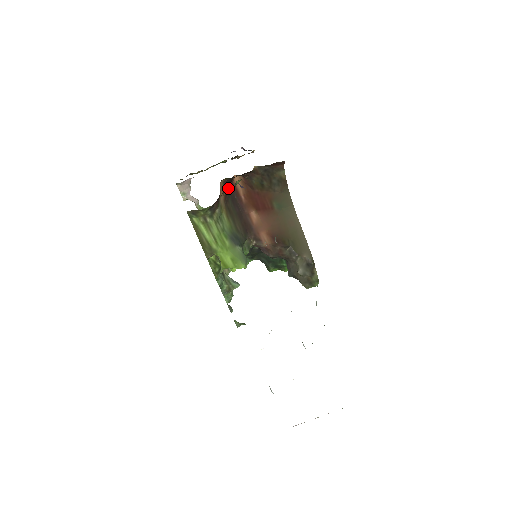
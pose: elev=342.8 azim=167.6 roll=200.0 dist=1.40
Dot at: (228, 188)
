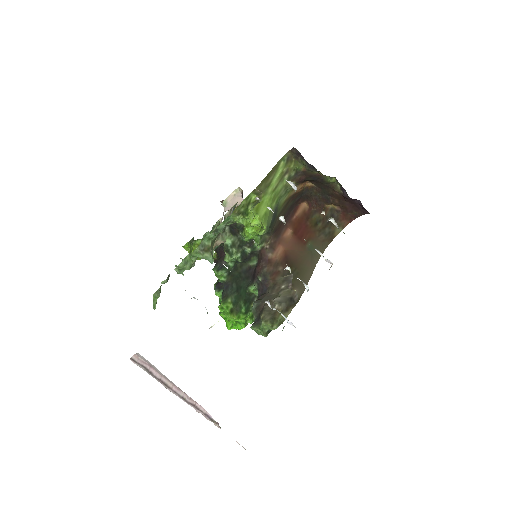
Dot at: (300, 196)
